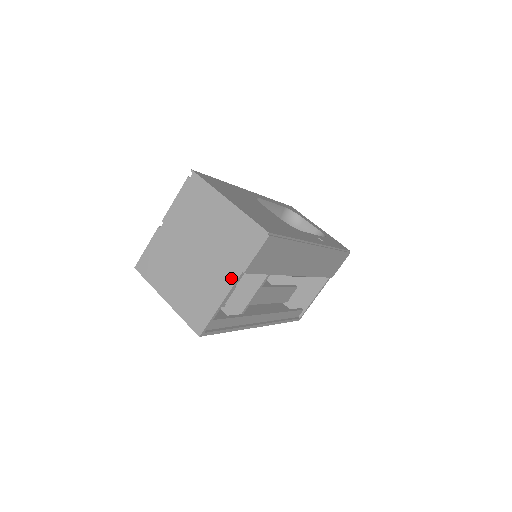
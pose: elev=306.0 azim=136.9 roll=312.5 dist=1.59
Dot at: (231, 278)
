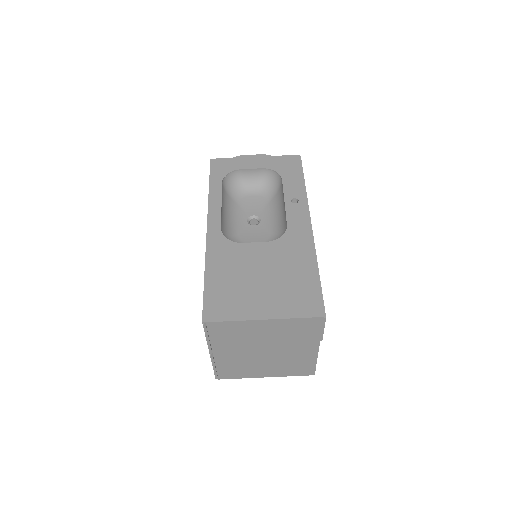
Dot at: (313, 347)
